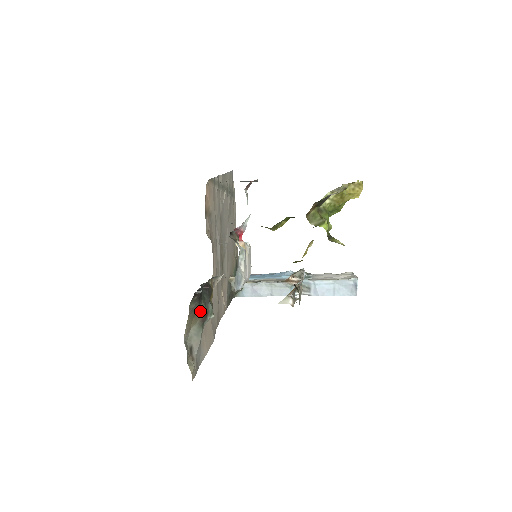
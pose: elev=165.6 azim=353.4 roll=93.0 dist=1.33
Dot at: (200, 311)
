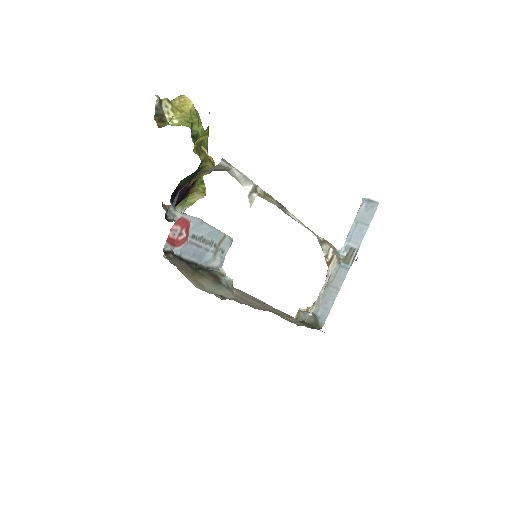
Dot at: (203, 276)
